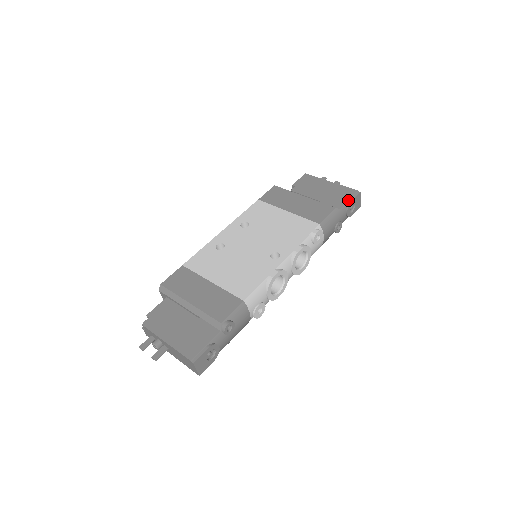
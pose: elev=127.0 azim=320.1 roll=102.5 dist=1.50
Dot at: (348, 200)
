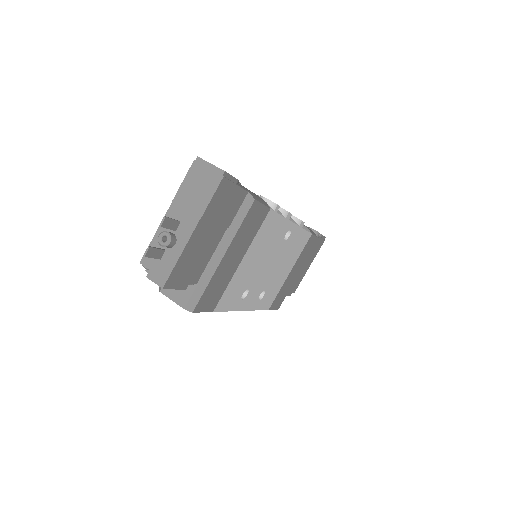
Dot at: occluded
